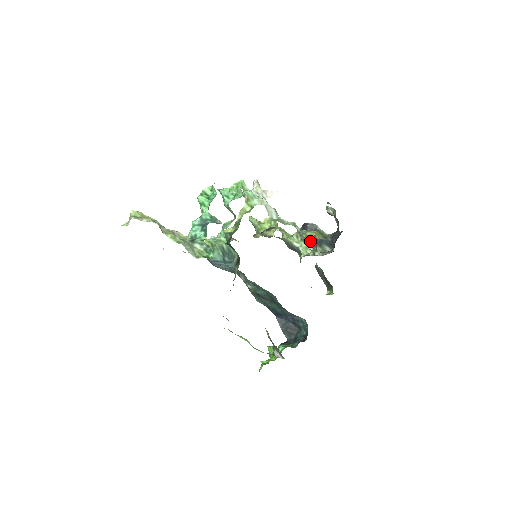
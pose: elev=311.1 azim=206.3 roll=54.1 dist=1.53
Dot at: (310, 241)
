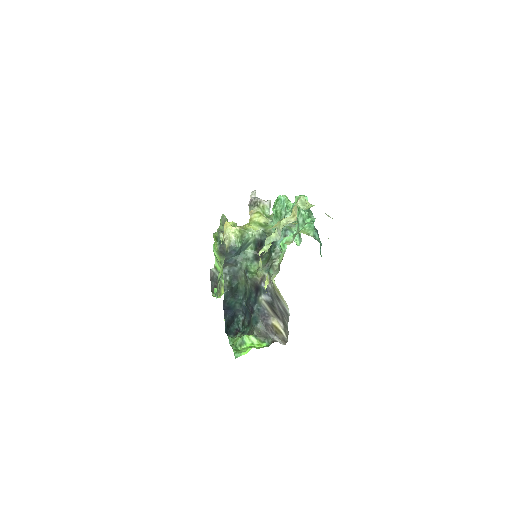
Dot at: occluded
